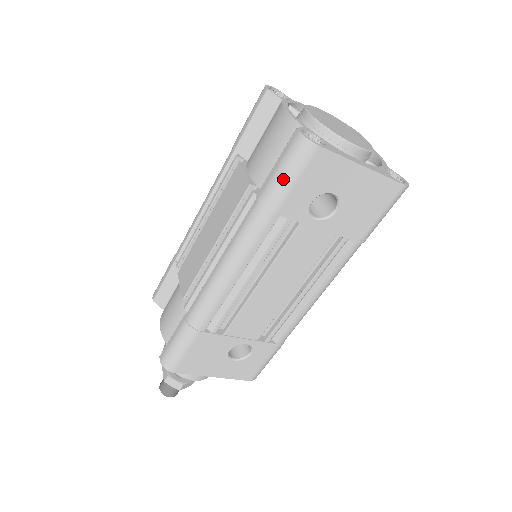
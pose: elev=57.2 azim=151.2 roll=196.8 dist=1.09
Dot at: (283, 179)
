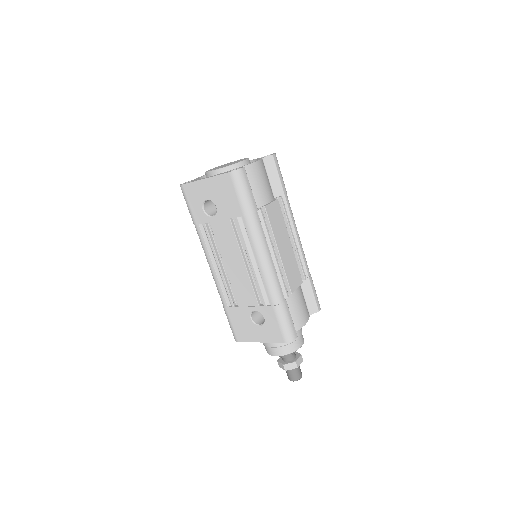
Dot at: (188, 207)
